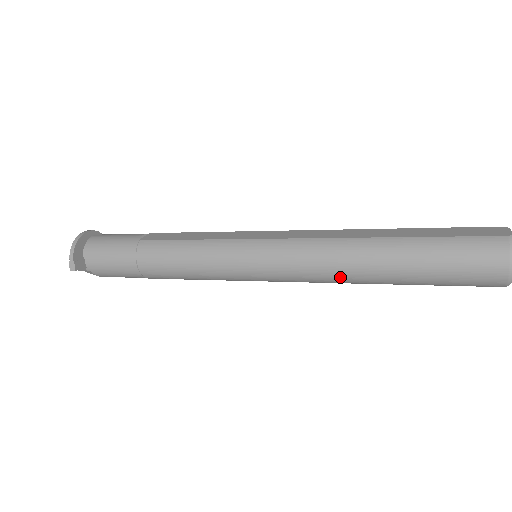
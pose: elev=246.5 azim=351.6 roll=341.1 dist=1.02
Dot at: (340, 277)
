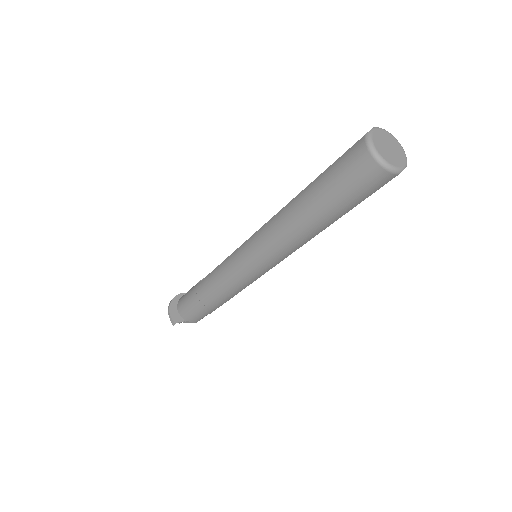
Dot at: (293, 239)
